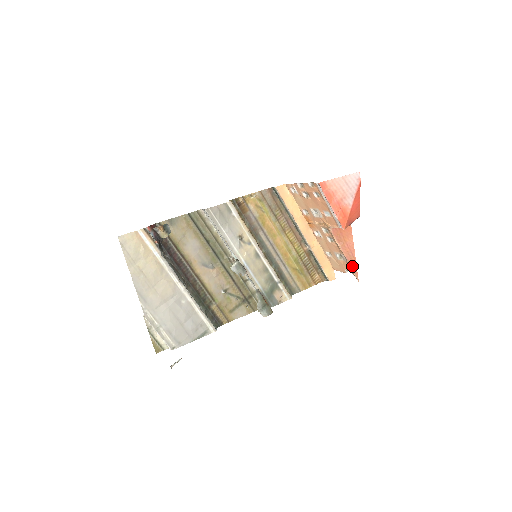
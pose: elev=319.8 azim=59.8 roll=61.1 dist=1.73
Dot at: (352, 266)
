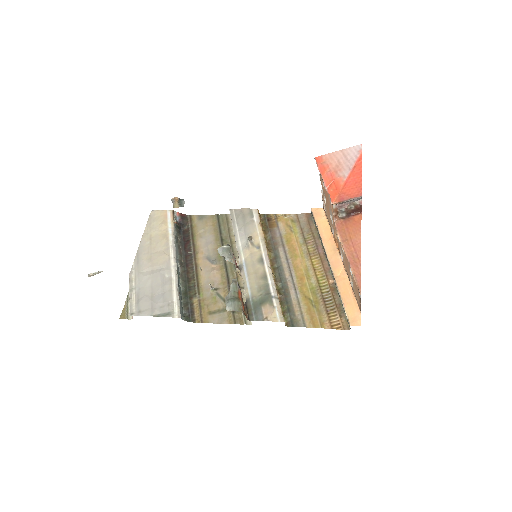
Dot at: (354, 271)
